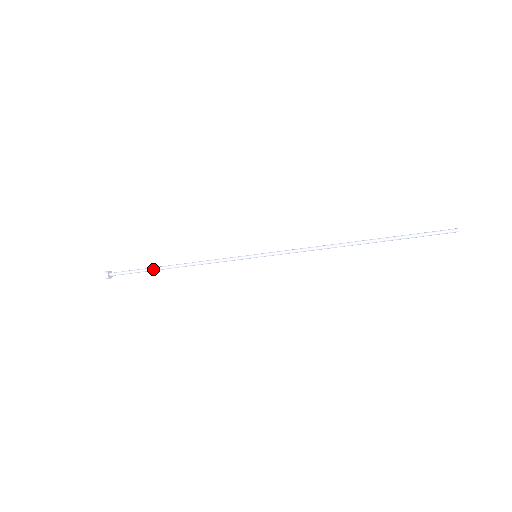
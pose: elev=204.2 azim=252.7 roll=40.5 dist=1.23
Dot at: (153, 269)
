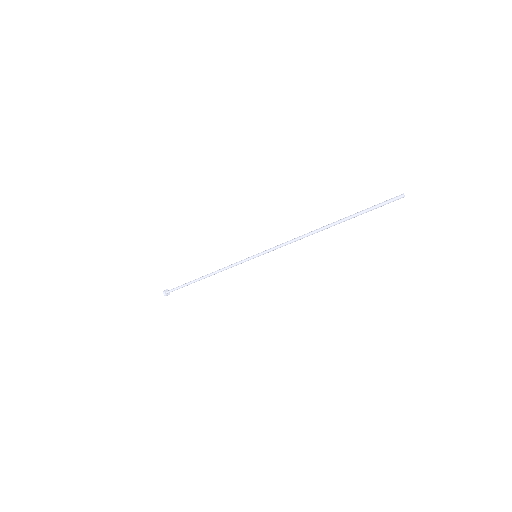
Dot at: (192, 282)
